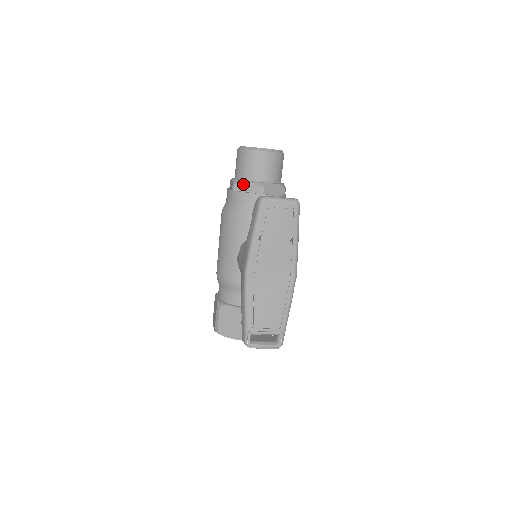
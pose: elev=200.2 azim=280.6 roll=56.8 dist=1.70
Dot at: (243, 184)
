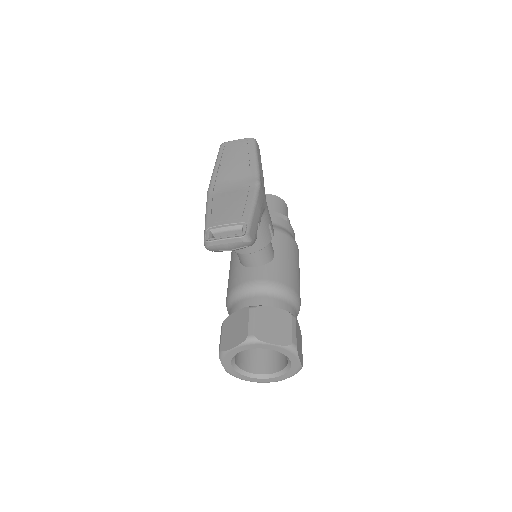
Dot at: occluded
